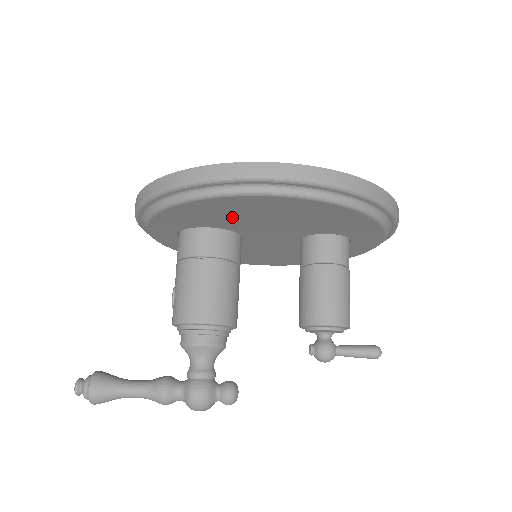
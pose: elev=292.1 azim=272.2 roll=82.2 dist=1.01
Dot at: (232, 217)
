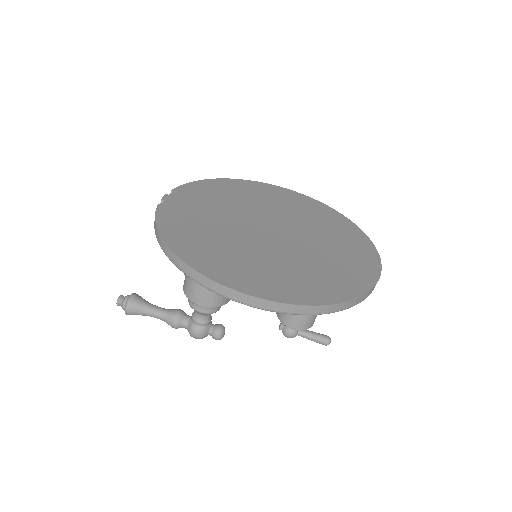
Dot at: occluded
